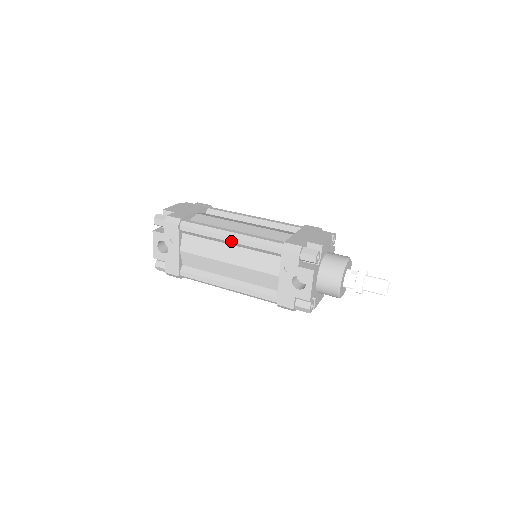
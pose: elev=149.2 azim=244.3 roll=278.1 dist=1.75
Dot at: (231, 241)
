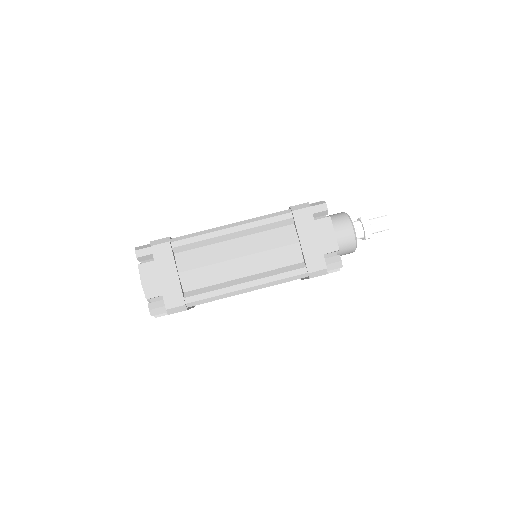
Dot at: occluded
